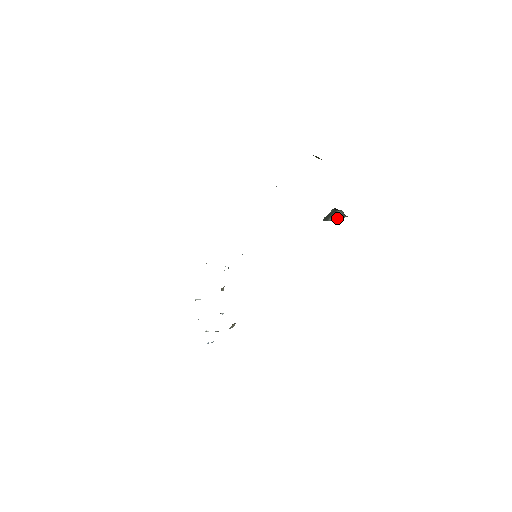
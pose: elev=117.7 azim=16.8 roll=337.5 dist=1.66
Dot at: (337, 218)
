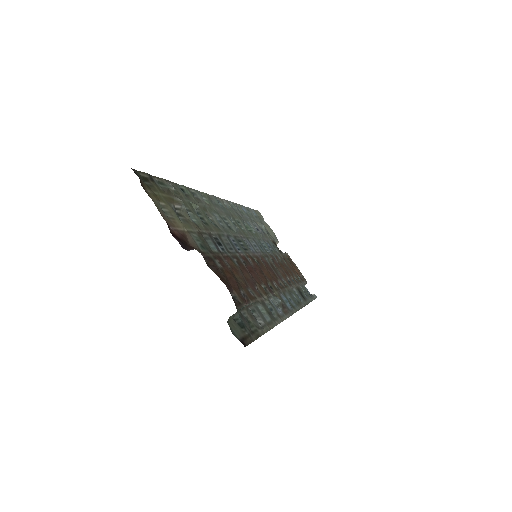
Dot at: occluded
